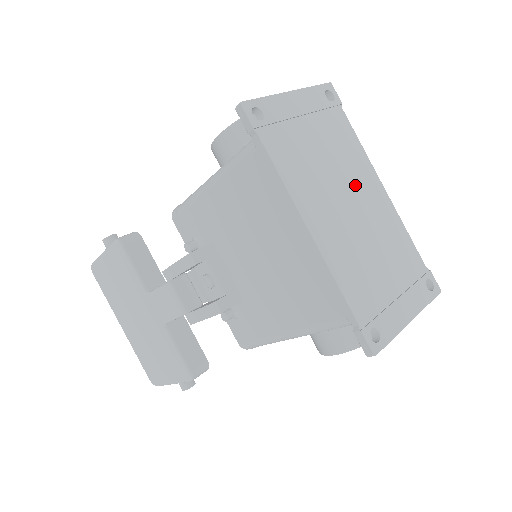
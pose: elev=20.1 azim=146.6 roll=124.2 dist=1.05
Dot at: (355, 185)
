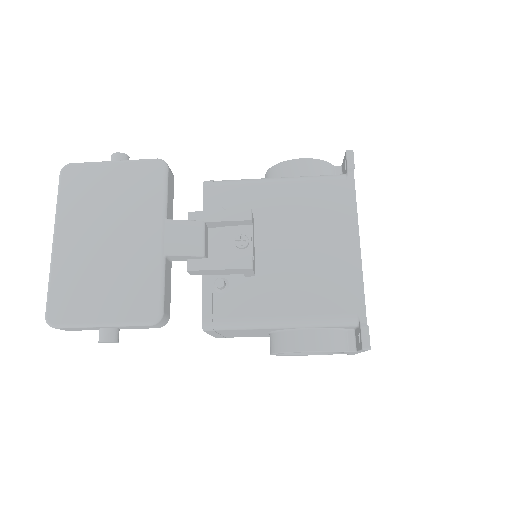
Dot at: occluded
